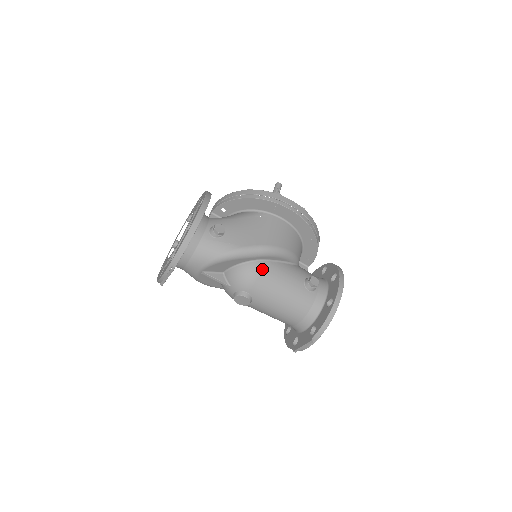
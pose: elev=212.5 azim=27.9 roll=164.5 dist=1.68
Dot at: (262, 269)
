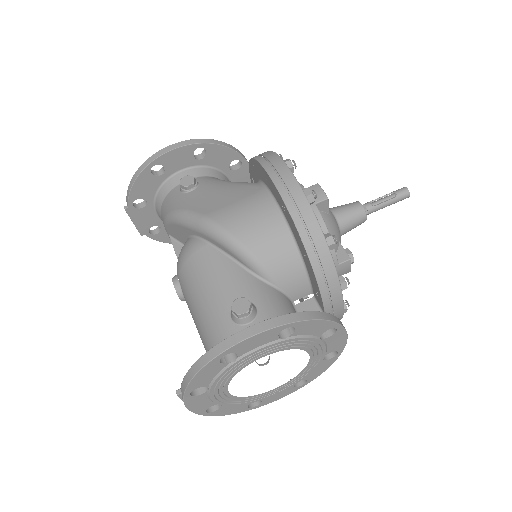
Dot at: (196, 252)
